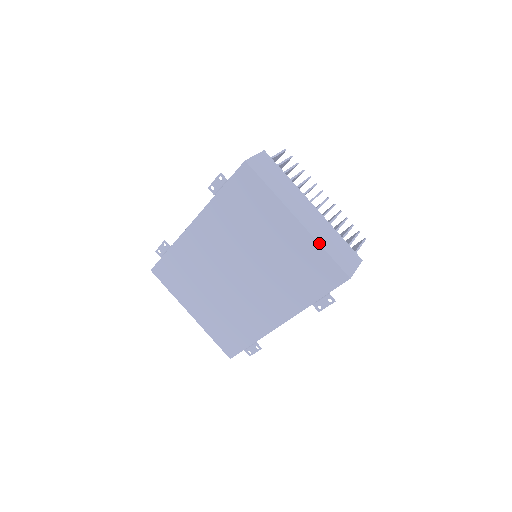
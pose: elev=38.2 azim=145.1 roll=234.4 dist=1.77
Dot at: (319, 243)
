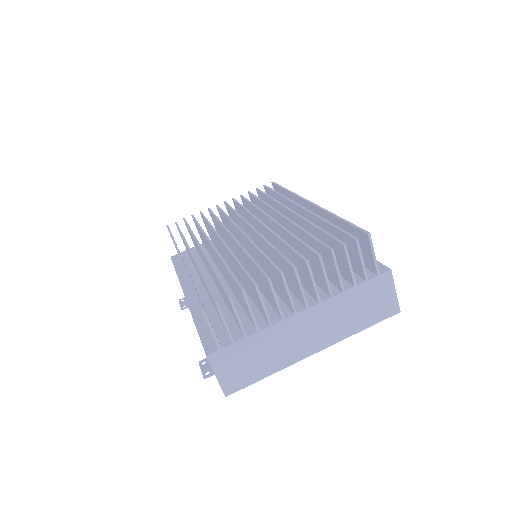
Dot at: occluded
